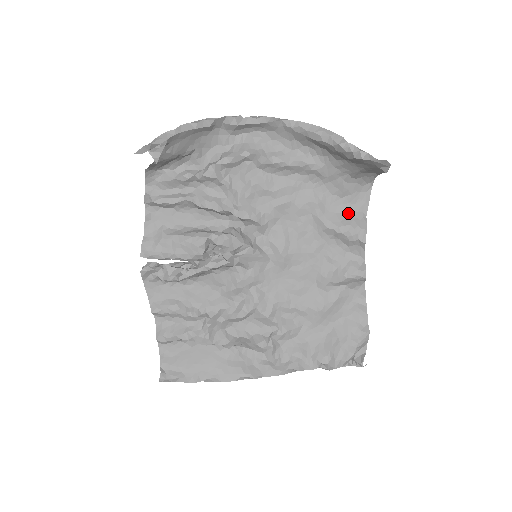
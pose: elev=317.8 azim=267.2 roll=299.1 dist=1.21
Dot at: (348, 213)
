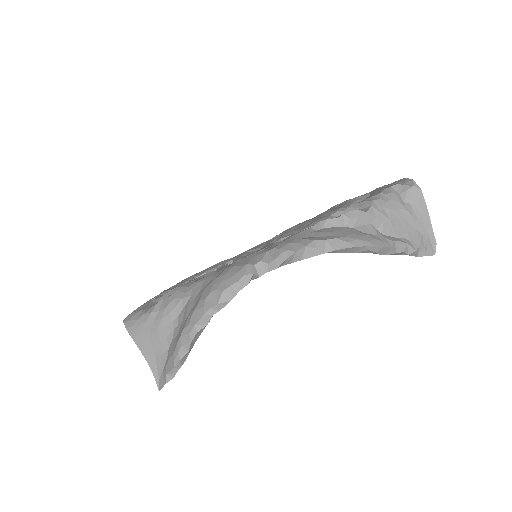
Dot at: occluded
